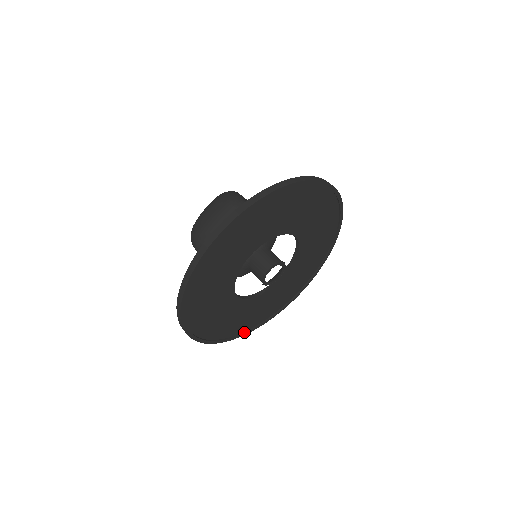
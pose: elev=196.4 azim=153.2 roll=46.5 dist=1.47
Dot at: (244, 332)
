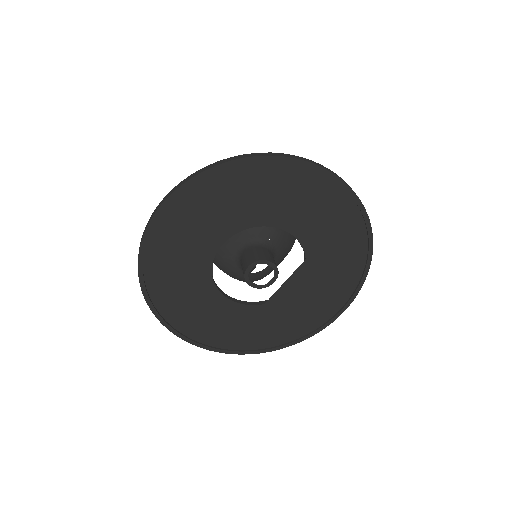
Dot at: (254, 350)
